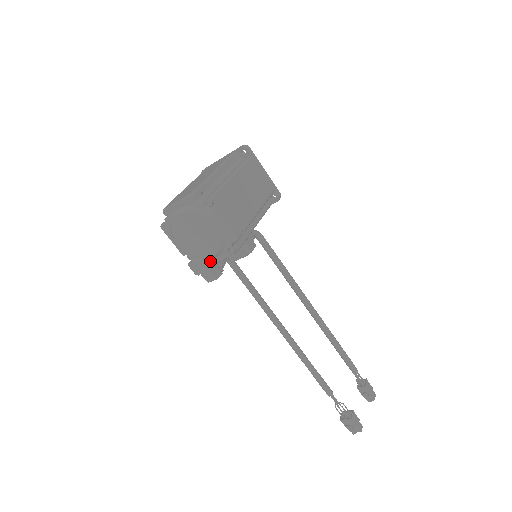
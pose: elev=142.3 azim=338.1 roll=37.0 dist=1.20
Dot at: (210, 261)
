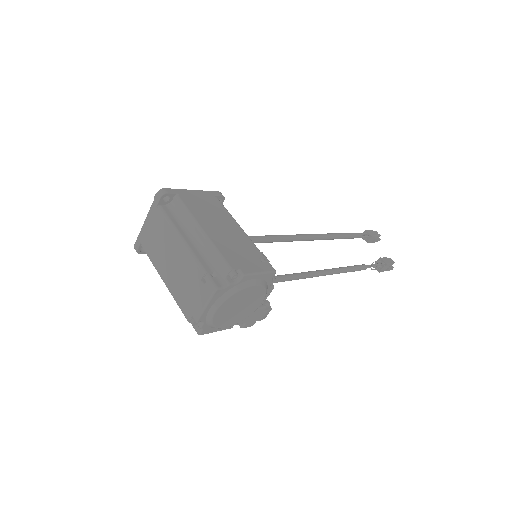
Dot at: (259, 306)
